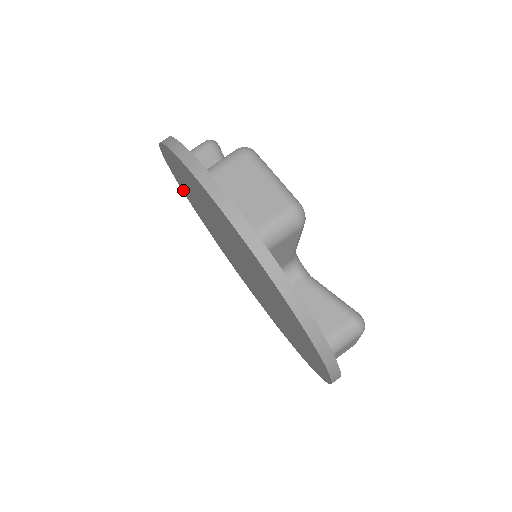
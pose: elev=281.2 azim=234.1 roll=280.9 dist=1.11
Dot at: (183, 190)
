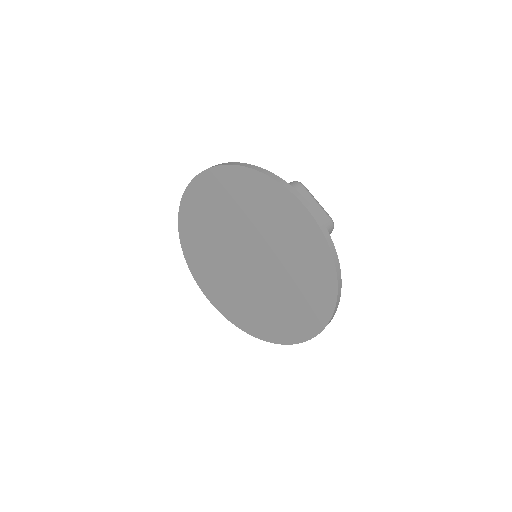
Dot at: (221, 309)
